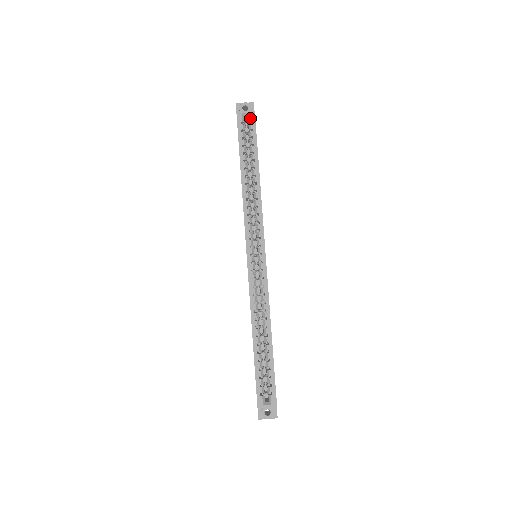
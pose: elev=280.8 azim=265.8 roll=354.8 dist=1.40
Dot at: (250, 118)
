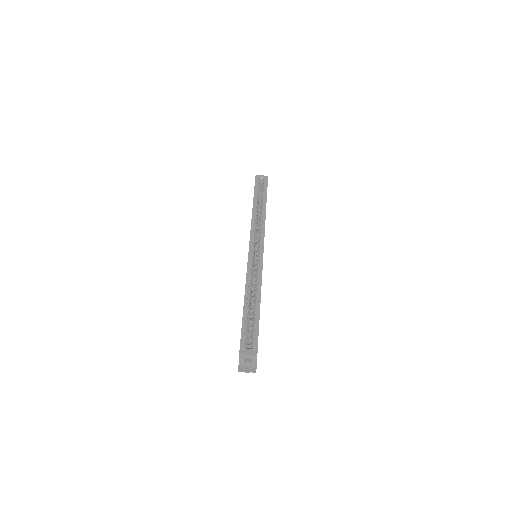
Dot at: (264, 179)
